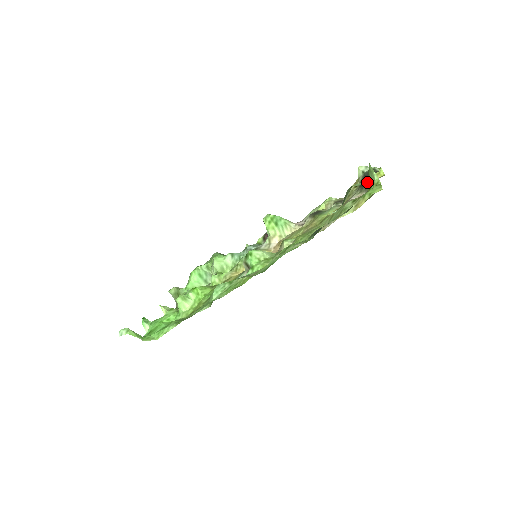
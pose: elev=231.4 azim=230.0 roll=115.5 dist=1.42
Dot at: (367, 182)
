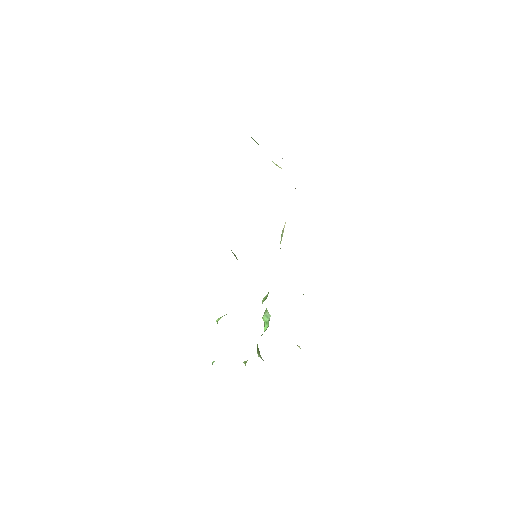
Dot at: occluded
